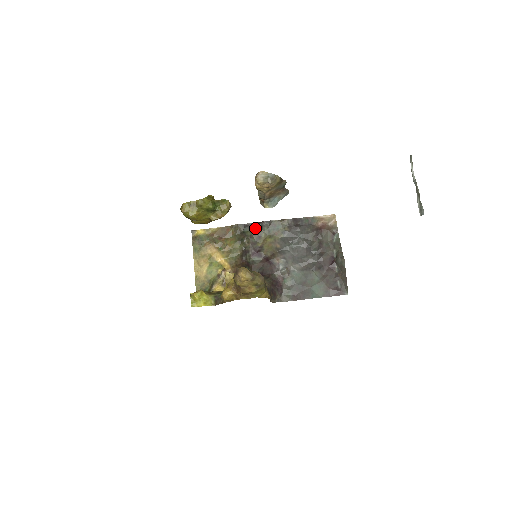
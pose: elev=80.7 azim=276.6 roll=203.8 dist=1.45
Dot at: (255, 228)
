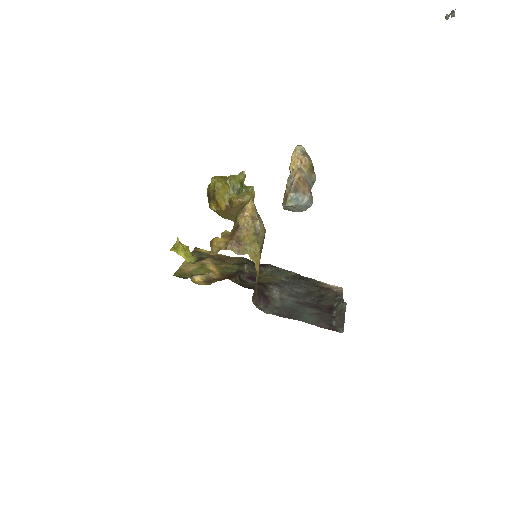
Dot at: (259, 266)
